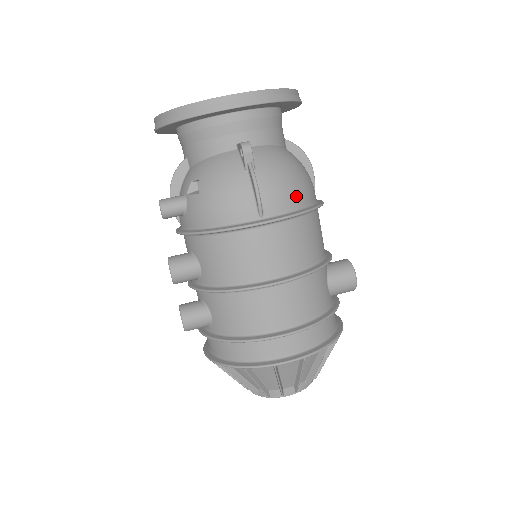
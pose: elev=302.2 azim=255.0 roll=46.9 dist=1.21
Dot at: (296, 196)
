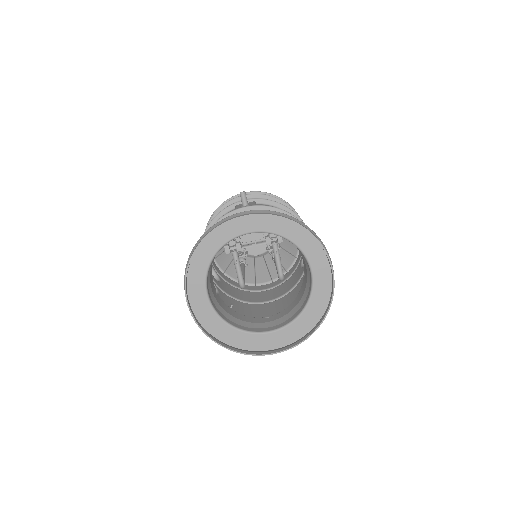
Dot at: occluded
